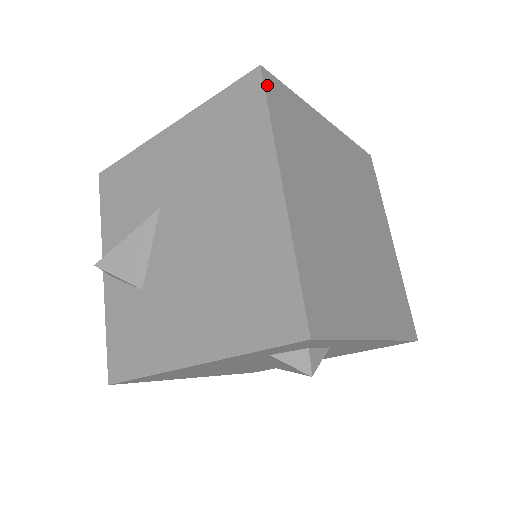
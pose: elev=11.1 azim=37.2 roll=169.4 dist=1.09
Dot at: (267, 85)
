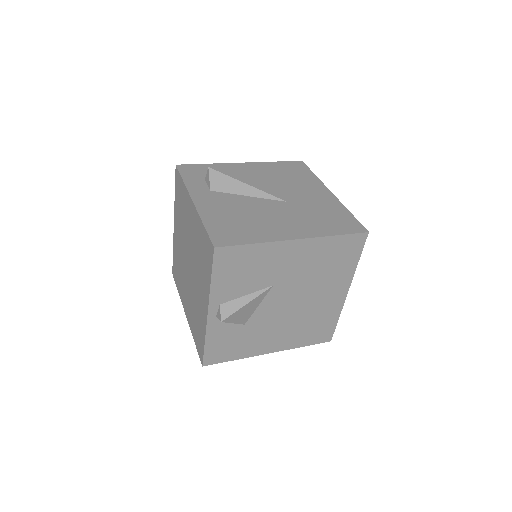
Dot at: (364, 240)
